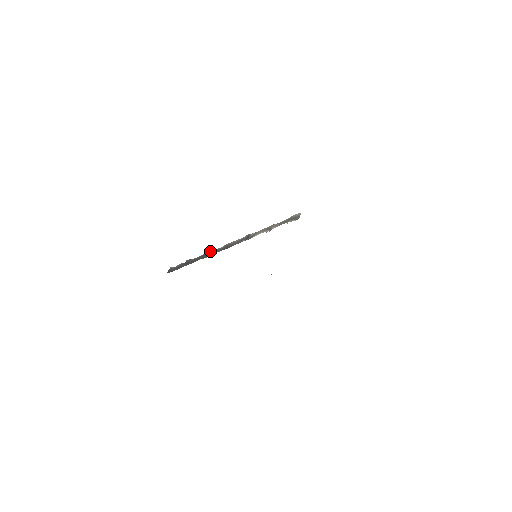
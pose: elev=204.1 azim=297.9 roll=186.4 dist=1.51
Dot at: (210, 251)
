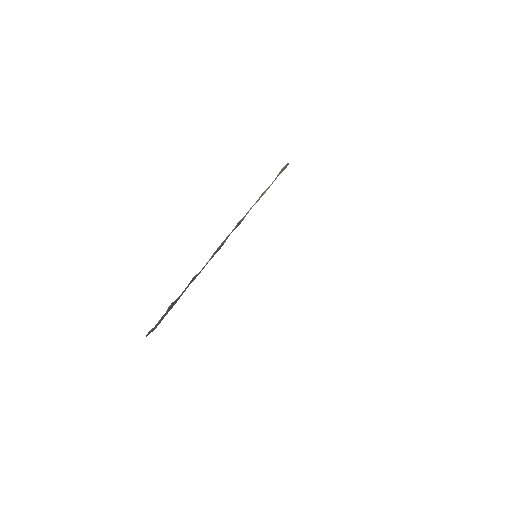
Dot at: (196, 274)
